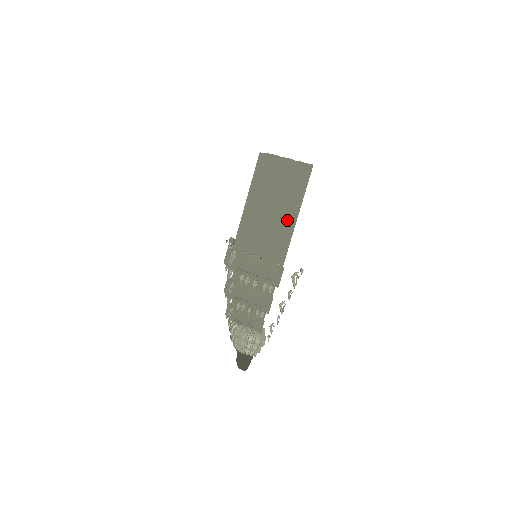
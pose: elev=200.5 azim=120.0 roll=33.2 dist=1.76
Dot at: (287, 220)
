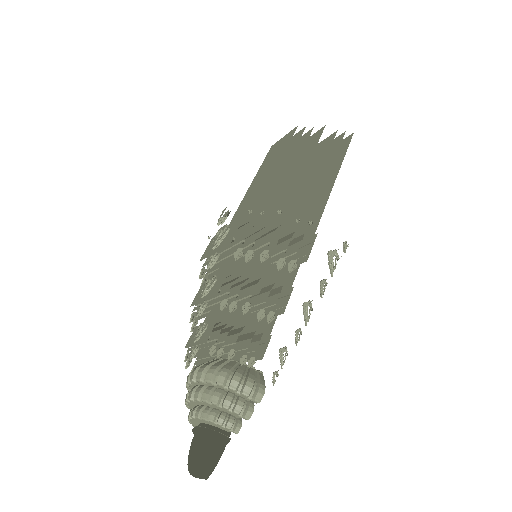
Dot at: (317, 188)
